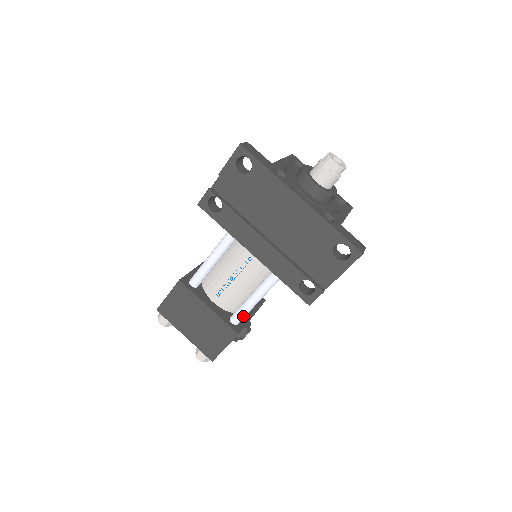
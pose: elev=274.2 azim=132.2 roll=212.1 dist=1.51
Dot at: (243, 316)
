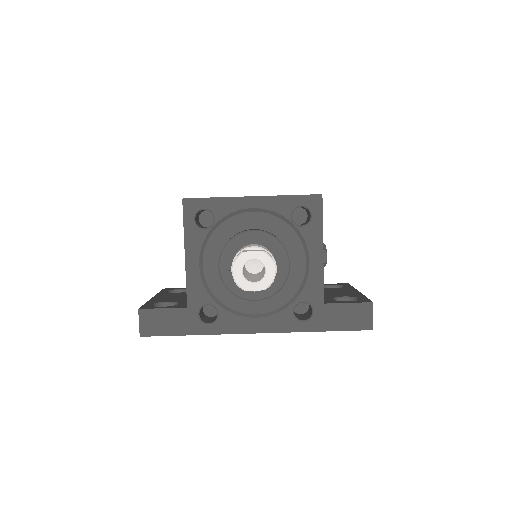
Dot at: occluded
